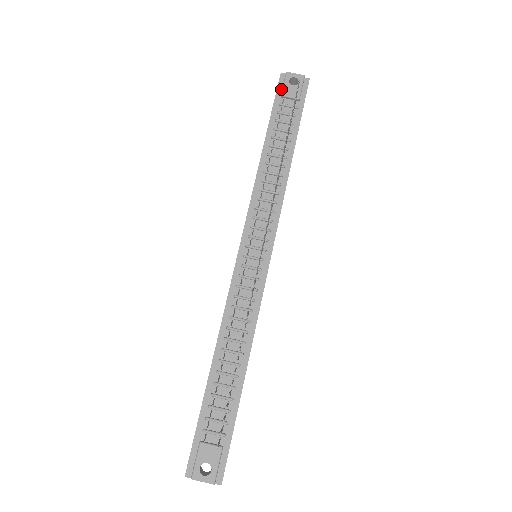
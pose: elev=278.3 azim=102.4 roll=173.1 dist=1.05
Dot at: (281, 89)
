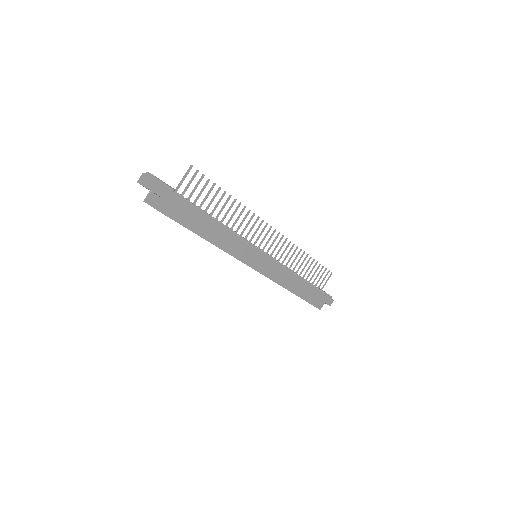
Dot at: occluded
